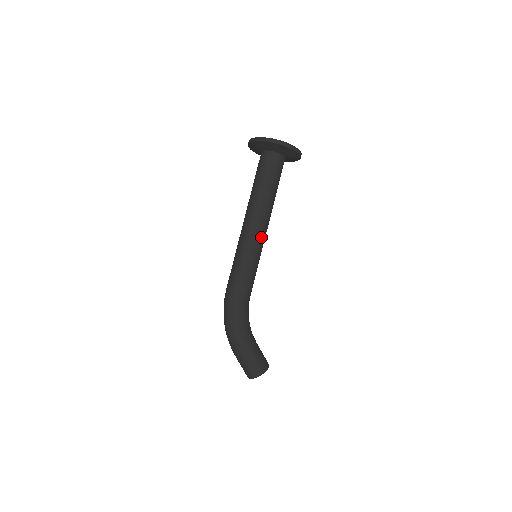
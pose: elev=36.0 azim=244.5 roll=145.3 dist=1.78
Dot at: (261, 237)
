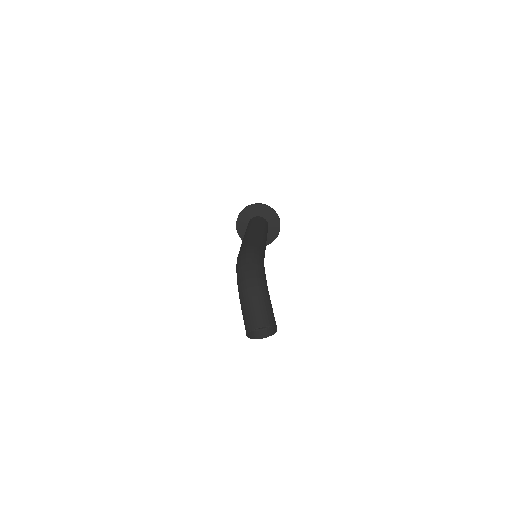
Dot at: occluded
